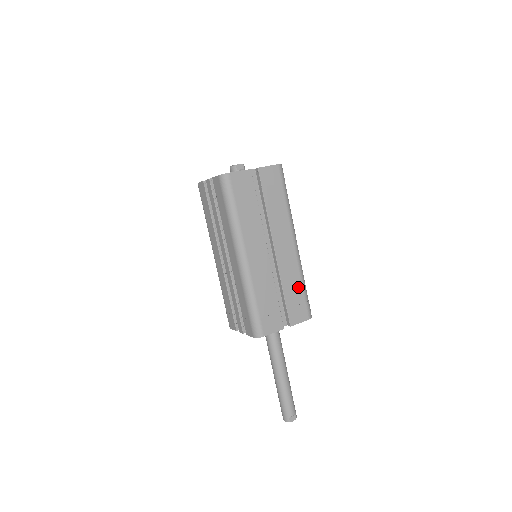
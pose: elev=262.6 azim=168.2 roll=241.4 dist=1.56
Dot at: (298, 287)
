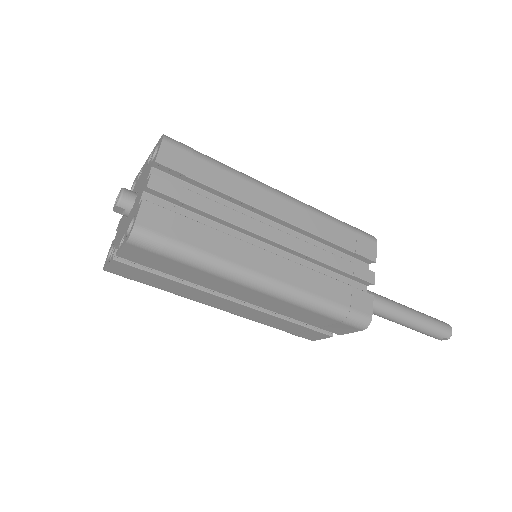
Dot at: (314, 315)
